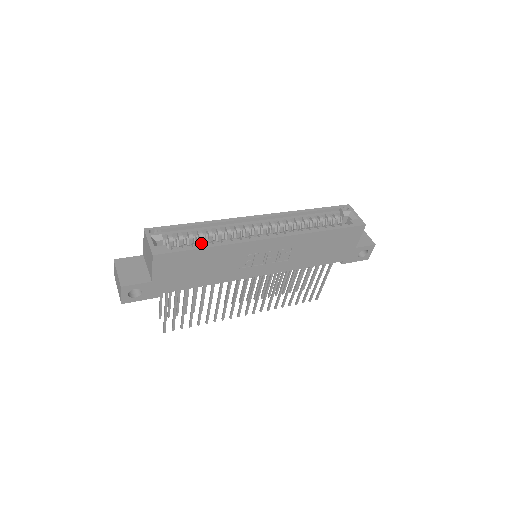
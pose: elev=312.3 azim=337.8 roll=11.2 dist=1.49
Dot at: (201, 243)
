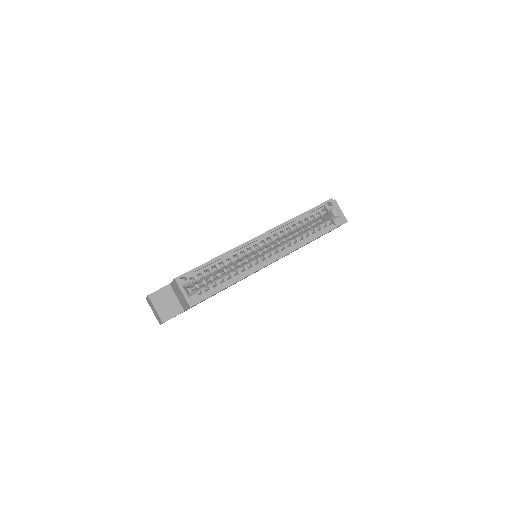
Dot at: (221, 278)
